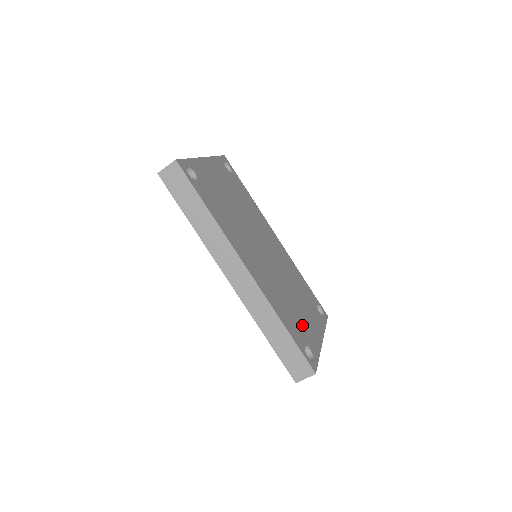
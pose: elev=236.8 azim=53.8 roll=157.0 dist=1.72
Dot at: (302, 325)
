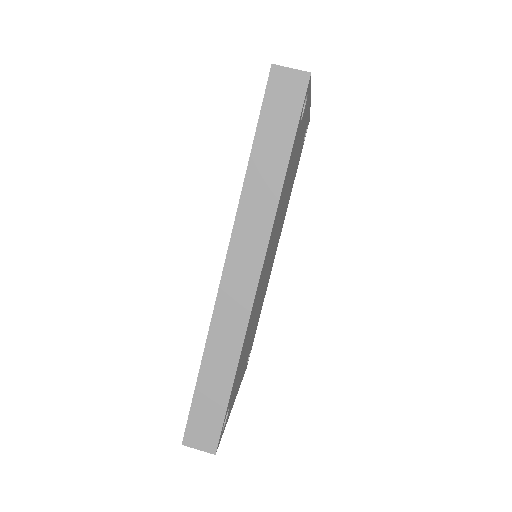
Dot at: occluded
